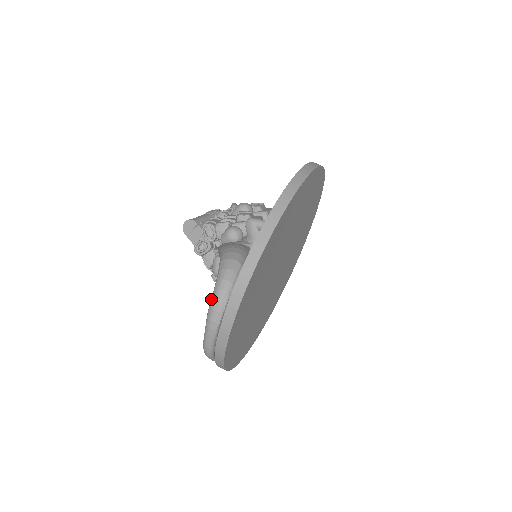
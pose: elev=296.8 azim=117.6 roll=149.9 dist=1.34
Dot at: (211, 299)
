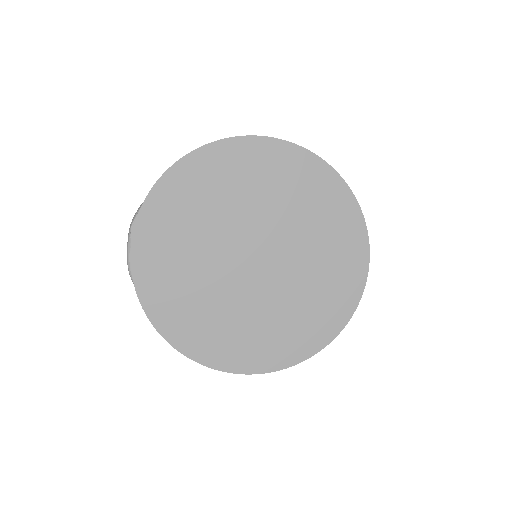
Dot at: occluded
